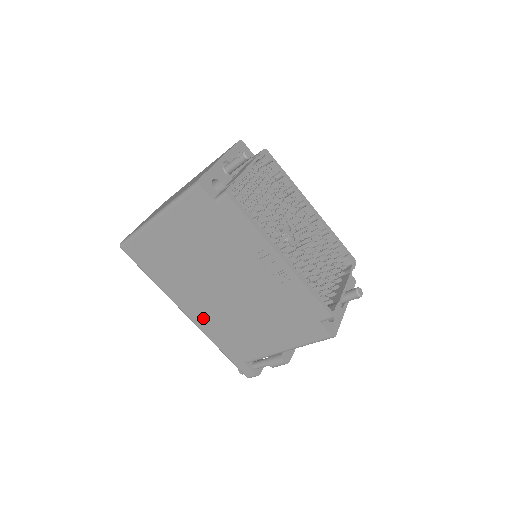
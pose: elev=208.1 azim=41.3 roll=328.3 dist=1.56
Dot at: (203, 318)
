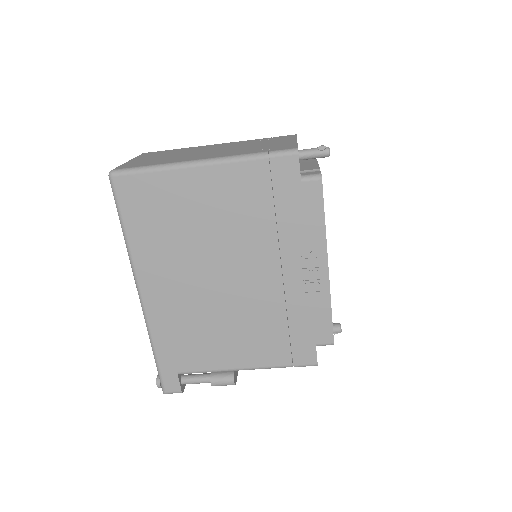
Dot at: (164, 304)
